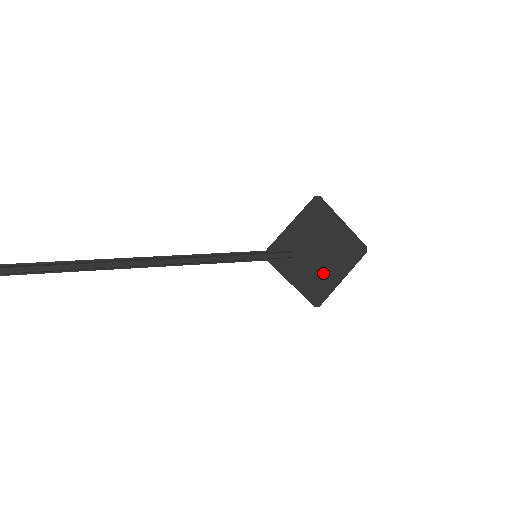
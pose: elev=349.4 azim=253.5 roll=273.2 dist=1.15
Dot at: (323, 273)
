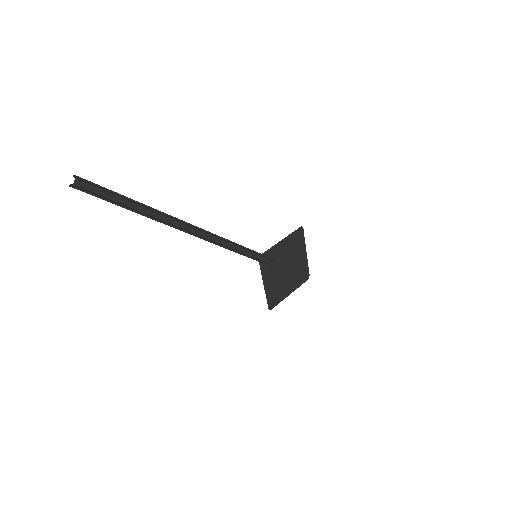
Dot at: (282, 285)
